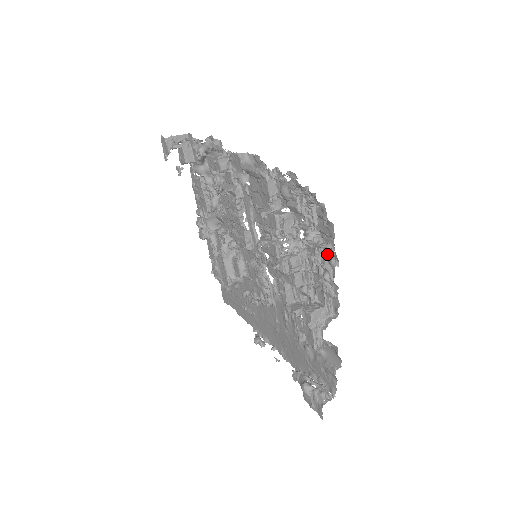
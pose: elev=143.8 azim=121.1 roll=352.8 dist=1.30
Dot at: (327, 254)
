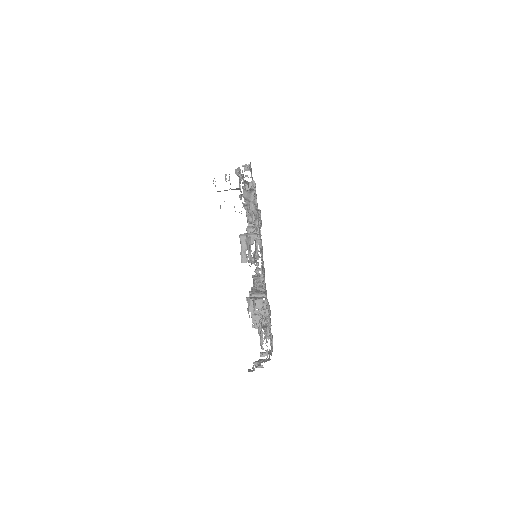
Dot at: occluded
